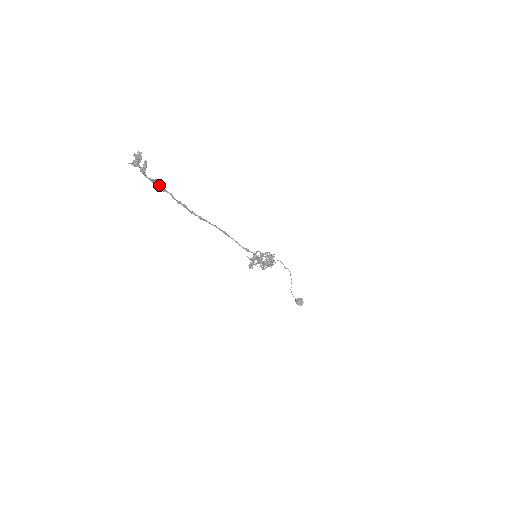
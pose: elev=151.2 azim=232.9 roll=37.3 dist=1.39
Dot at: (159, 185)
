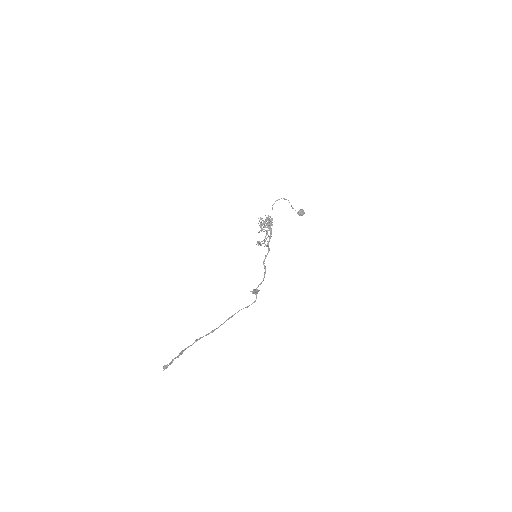
Dot at: (182, 353)
